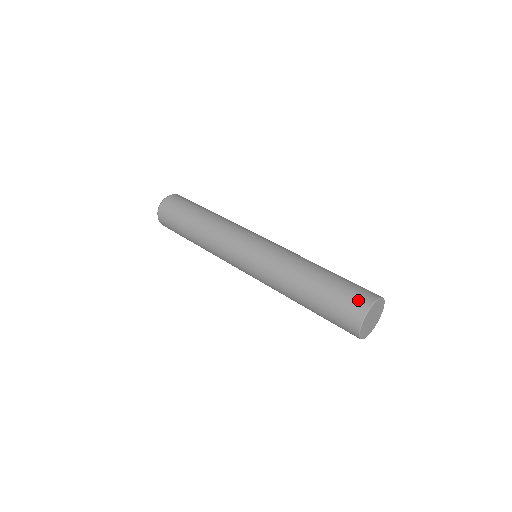
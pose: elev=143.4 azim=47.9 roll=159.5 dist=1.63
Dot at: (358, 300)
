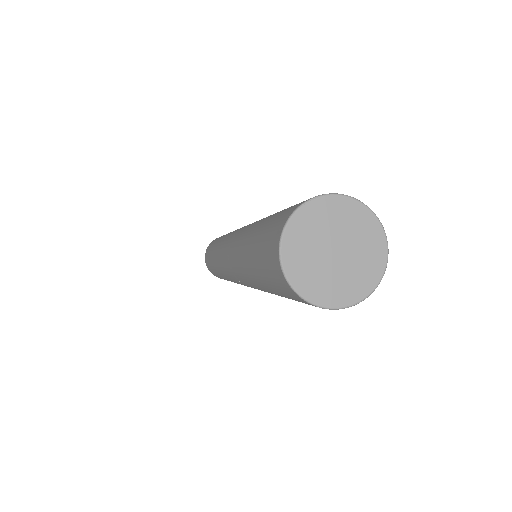
Dot at: (294, 205)
